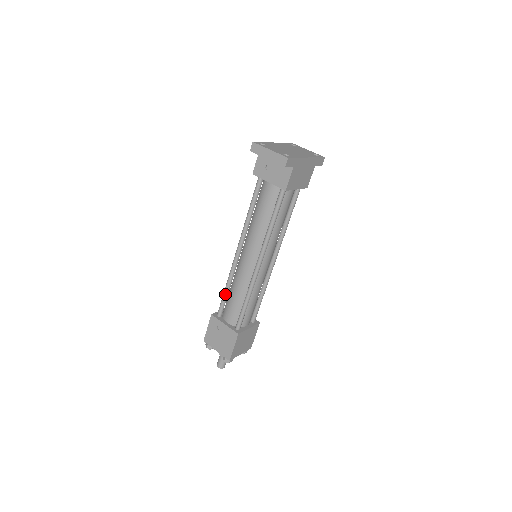
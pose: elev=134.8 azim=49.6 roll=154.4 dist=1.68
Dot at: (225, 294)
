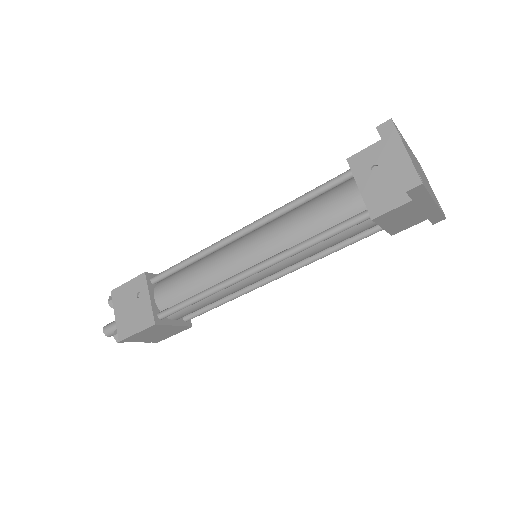
Dot at: (181, 265)
